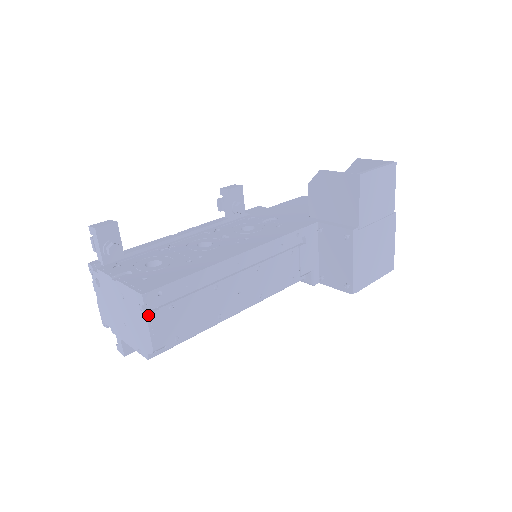
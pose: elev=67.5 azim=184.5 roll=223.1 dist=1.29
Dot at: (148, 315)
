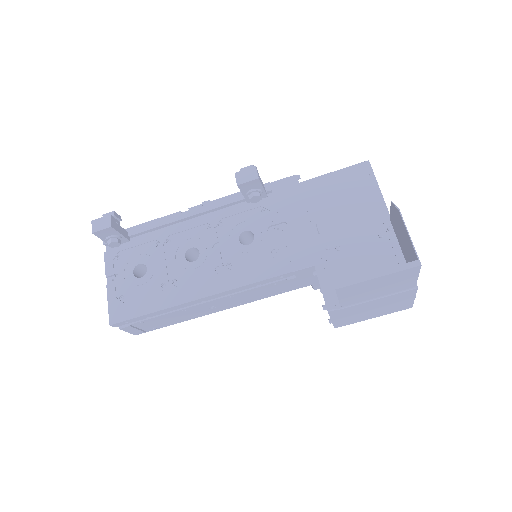
Dot at: (121, 328)
